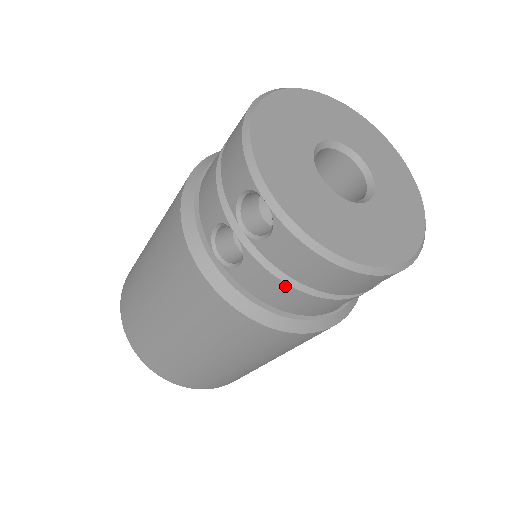
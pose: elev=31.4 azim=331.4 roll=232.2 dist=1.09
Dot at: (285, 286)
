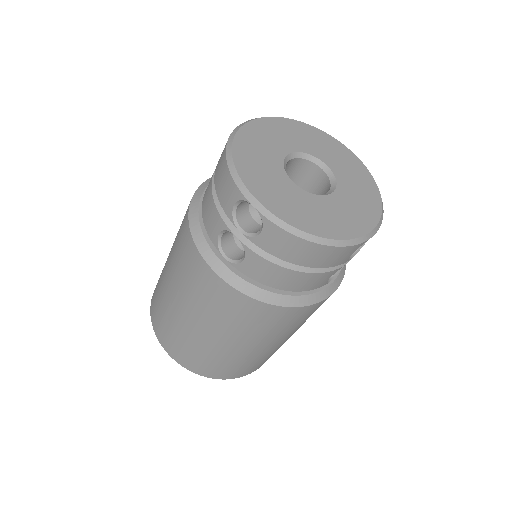
Dot at: (281, 269)
